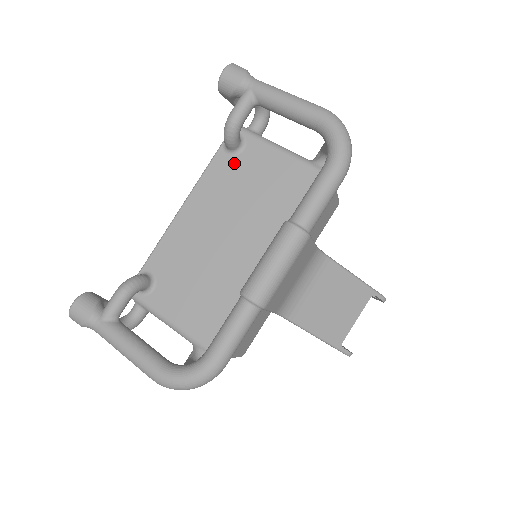
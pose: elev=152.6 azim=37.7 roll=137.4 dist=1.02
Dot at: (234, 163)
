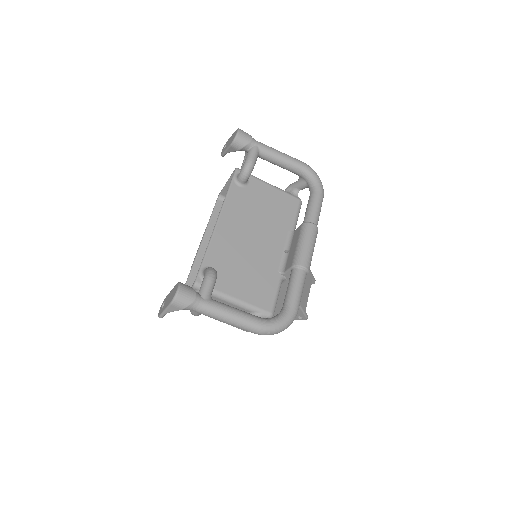
Dot at: (245, 192)
